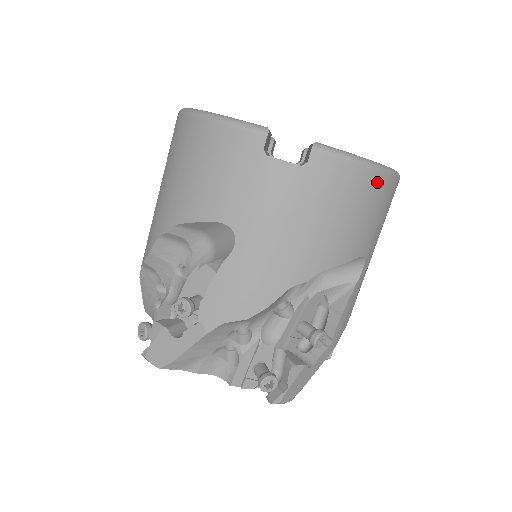
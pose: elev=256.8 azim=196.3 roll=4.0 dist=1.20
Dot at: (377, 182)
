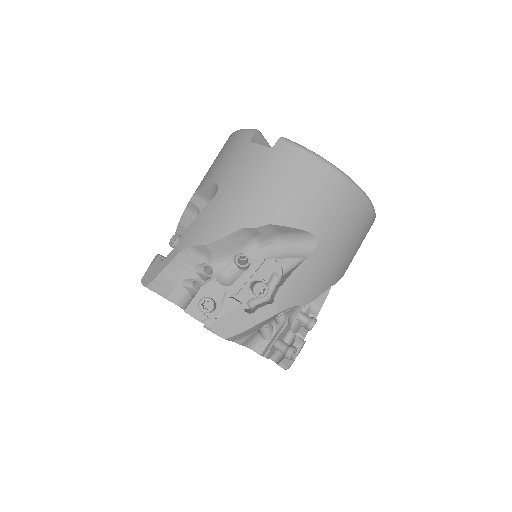
Dot at: (328, 175)
